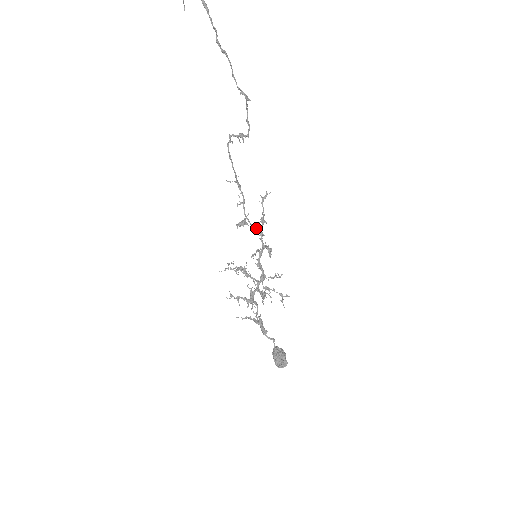
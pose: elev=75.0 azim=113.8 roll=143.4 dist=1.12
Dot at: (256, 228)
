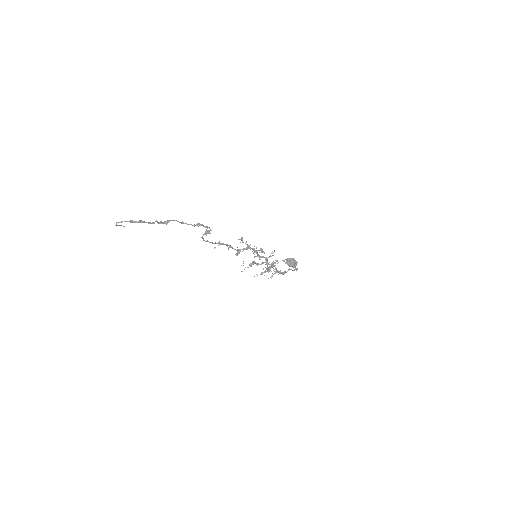
Dot at: (247, 249)
